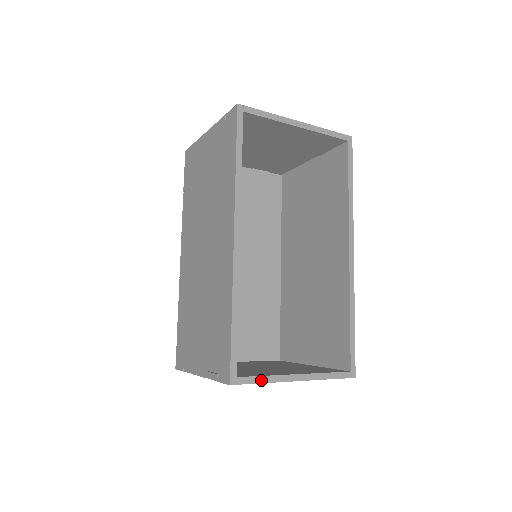
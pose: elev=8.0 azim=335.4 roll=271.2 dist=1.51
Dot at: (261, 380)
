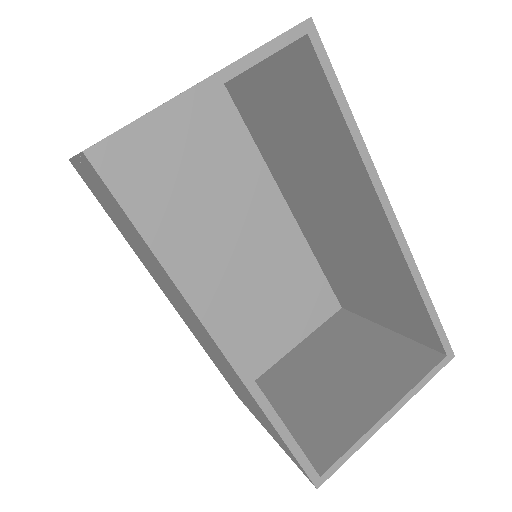
Dot at: (348, 455)
